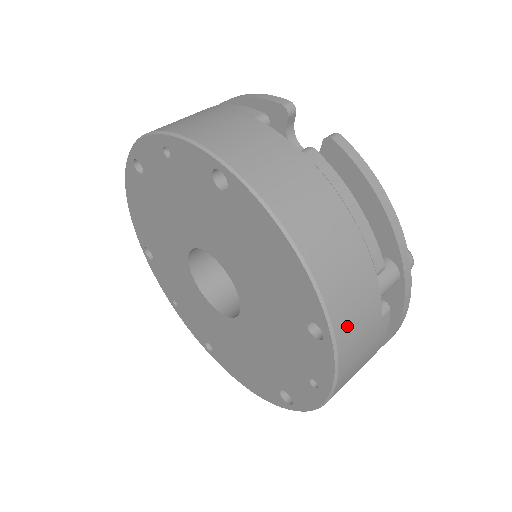
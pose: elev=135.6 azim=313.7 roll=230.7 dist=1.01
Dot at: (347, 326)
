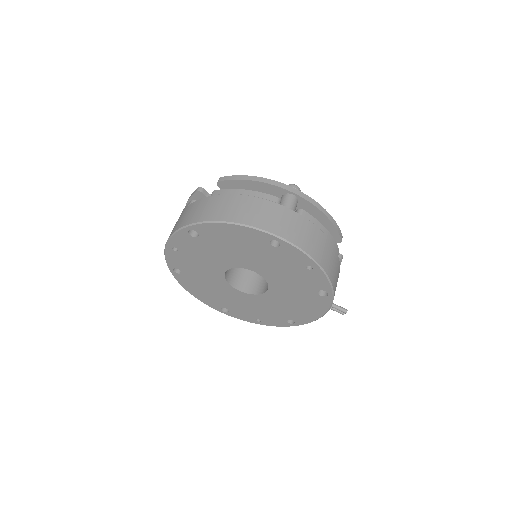
Dot at: (282, 229)
